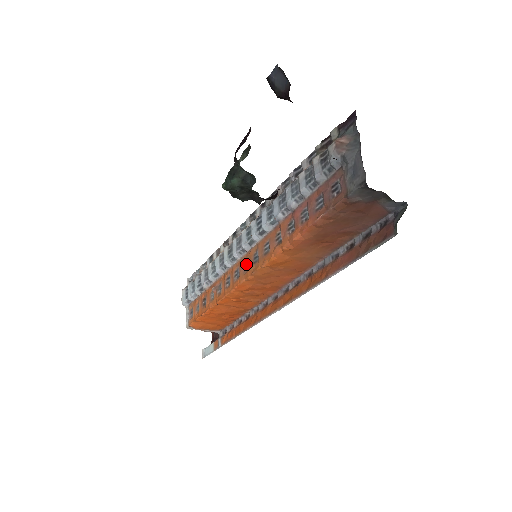
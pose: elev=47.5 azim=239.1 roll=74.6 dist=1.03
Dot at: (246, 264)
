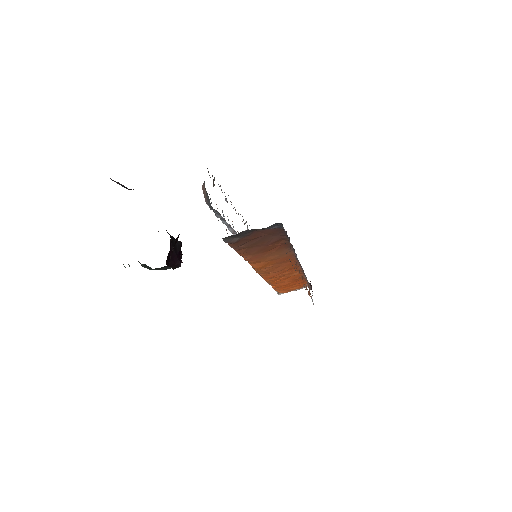
Dot at: occluded
